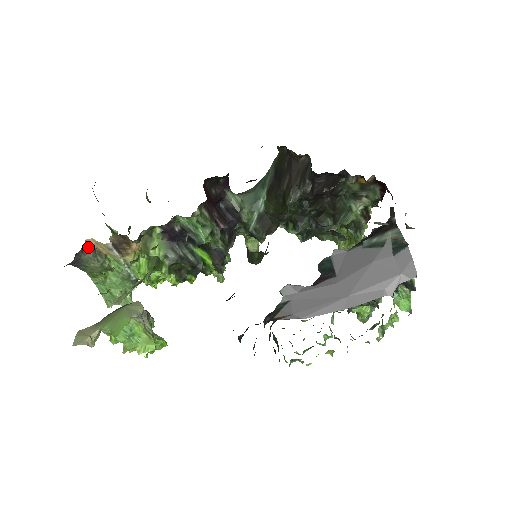
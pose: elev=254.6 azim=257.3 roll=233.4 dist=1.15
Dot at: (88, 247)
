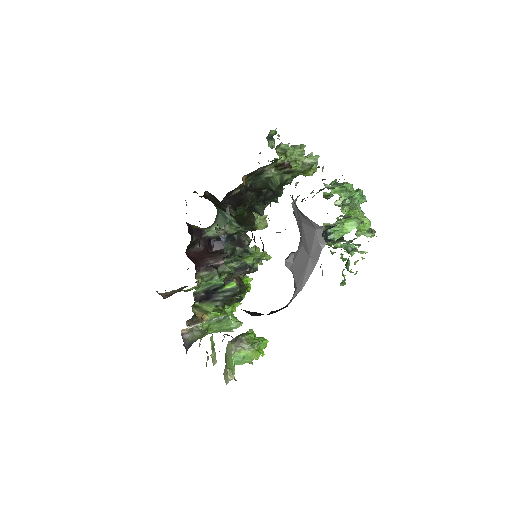
Dot at: (185, 334)
